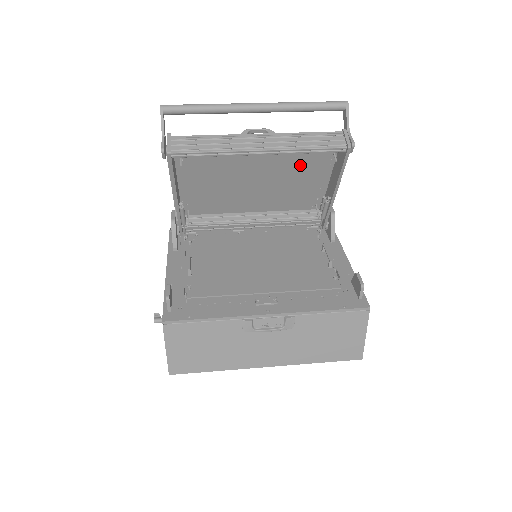
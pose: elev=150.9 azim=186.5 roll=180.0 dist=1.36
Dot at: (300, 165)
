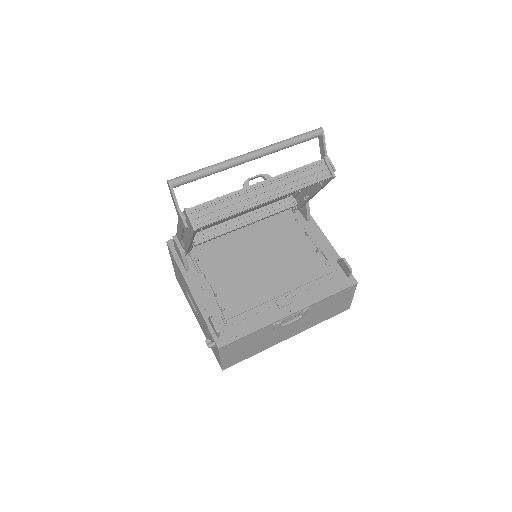
Dot at: occluded
